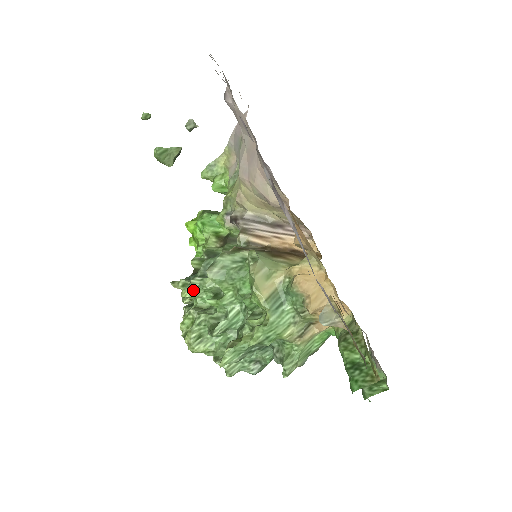
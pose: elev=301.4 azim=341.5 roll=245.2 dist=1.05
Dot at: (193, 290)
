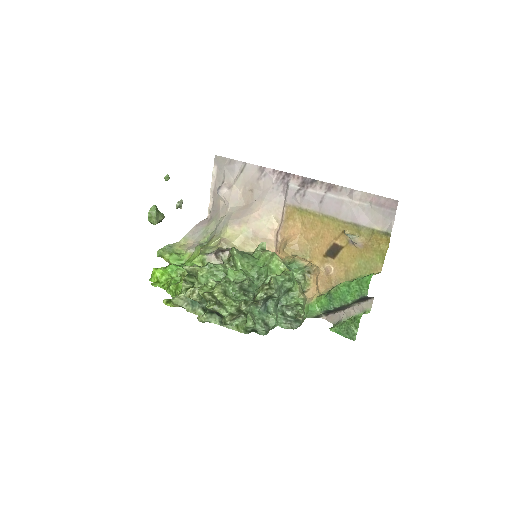
Dot at: (209, 270)
